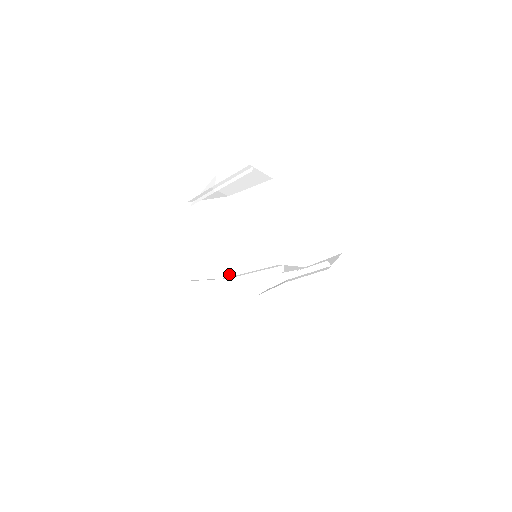
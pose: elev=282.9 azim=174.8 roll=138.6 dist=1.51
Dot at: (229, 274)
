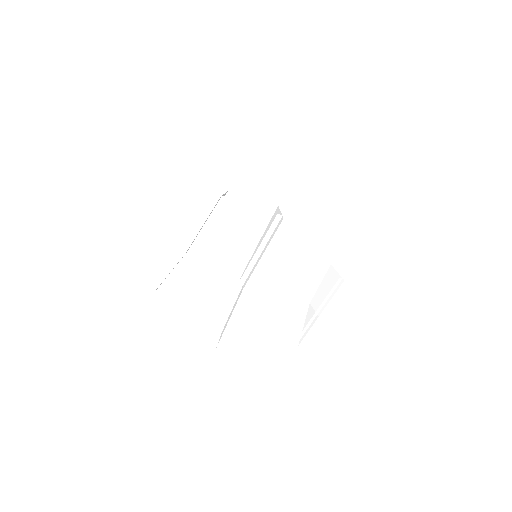
Dot at: (256, 289)
